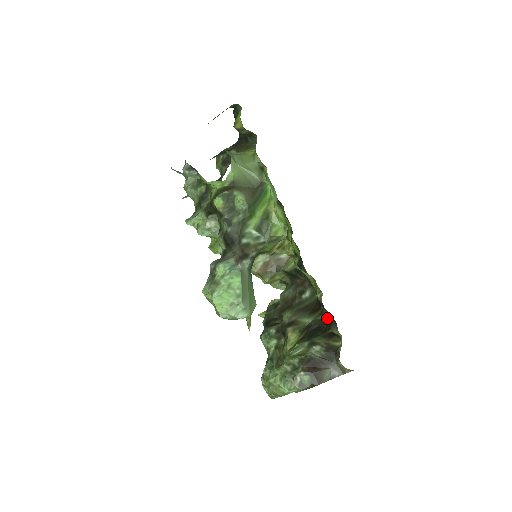
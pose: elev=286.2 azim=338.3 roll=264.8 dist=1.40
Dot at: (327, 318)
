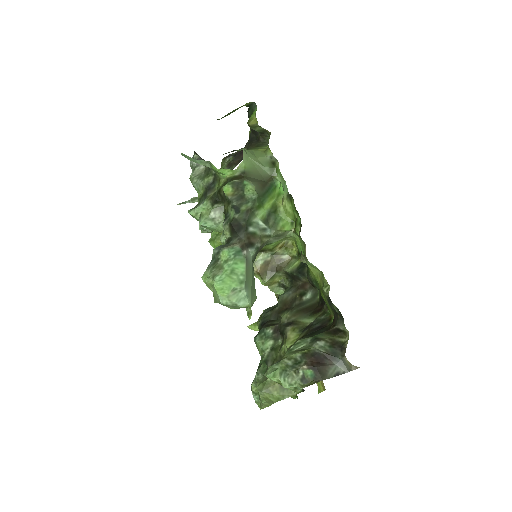
Dot at: (330, 317)
